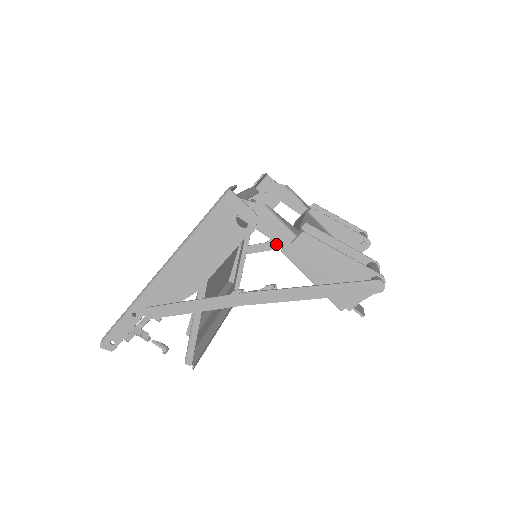
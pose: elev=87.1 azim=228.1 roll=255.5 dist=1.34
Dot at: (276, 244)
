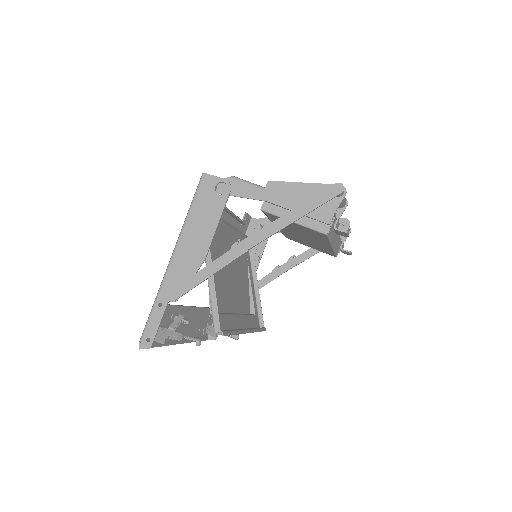
Dot at: (280, 270)
